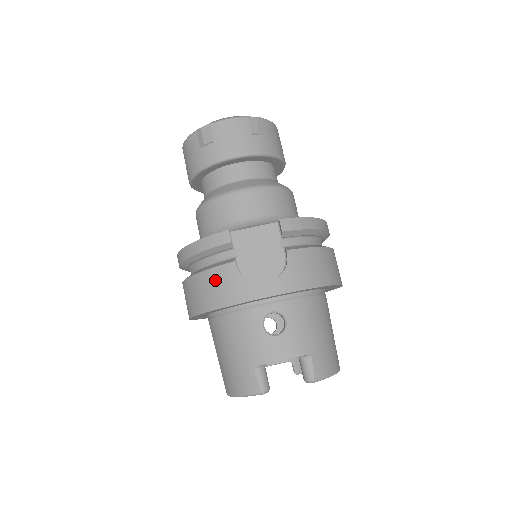
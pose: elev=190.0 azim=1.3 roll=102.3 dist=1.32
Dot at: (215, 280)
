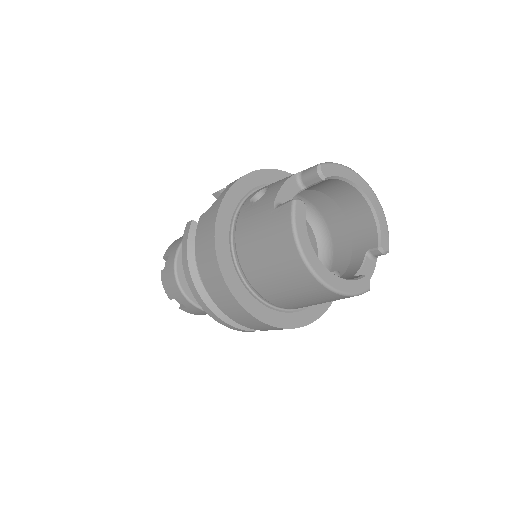
Dot at: (201, 234)
